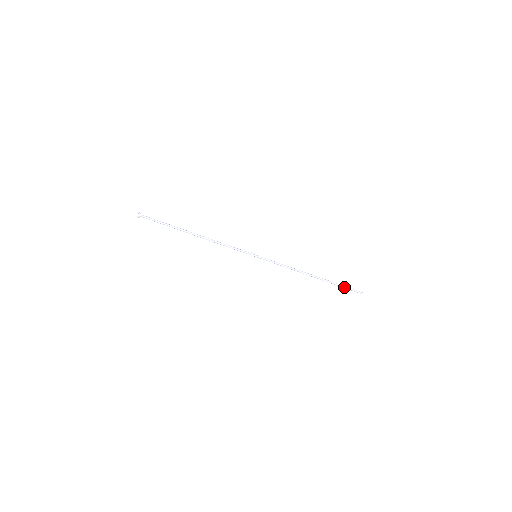
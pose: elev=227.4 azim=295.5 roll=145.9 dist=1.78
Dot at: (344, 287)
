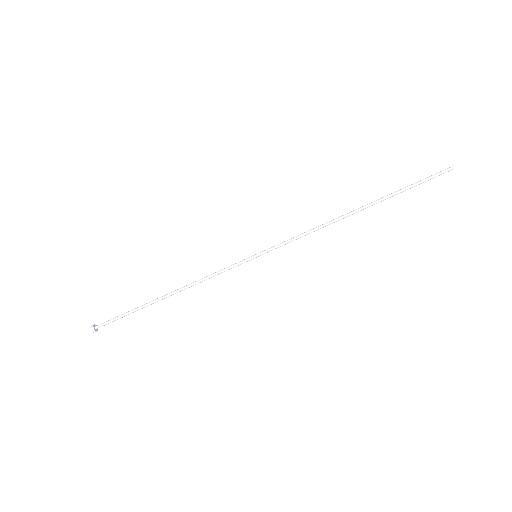
Dot at: (413, 185)
